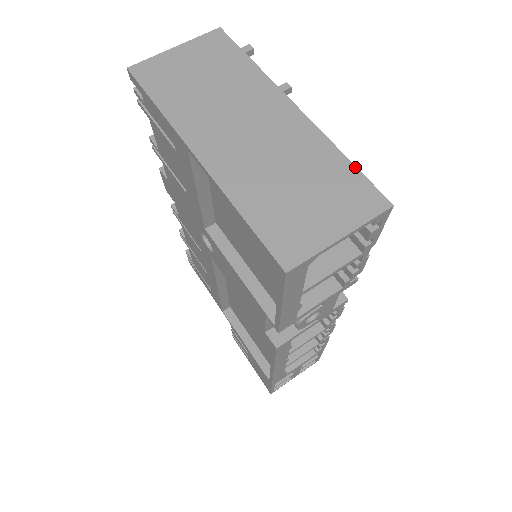
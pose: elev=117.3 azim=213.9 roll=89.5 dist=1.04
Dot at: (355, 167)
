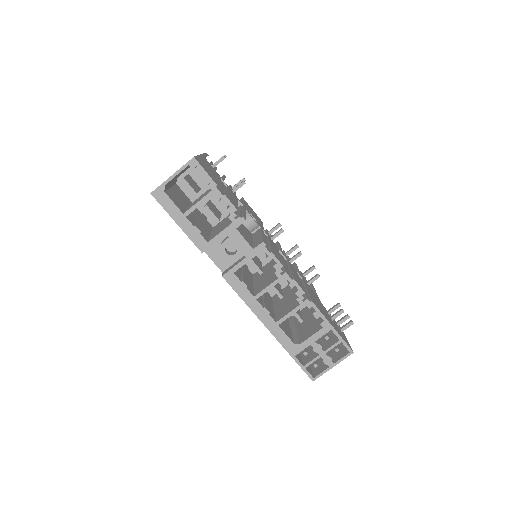
Dot at: (196, 156)
